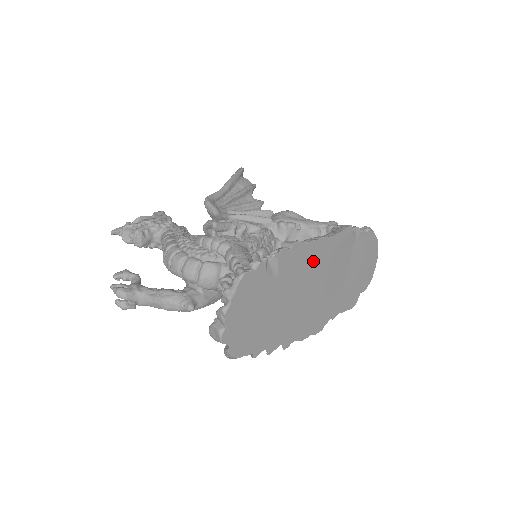
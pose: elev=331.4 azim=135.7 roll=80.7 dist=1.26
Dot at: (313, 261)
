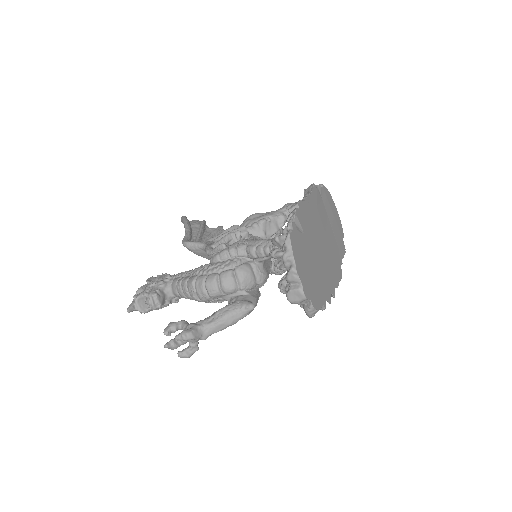
Dot at: (312, 216)
